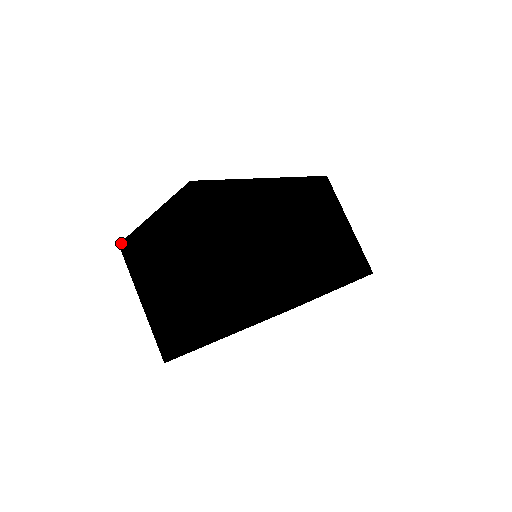
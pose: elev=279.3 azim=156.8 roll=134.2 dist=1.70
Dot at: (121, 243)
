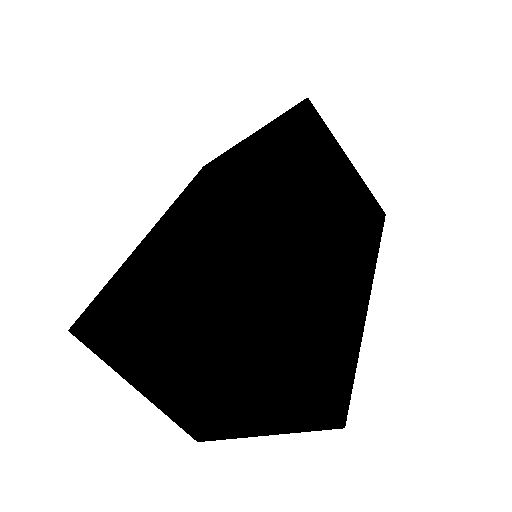
Dot at: (73, 330)
